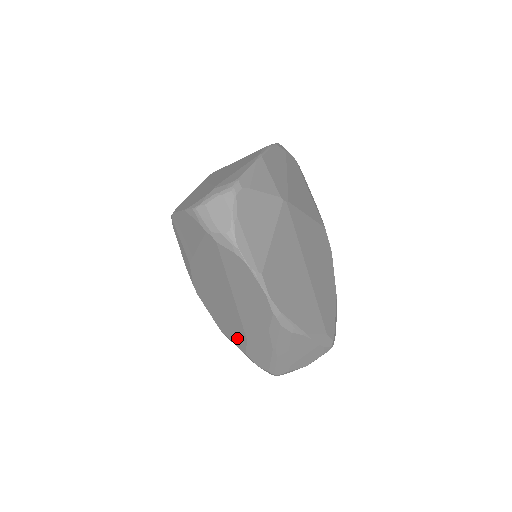
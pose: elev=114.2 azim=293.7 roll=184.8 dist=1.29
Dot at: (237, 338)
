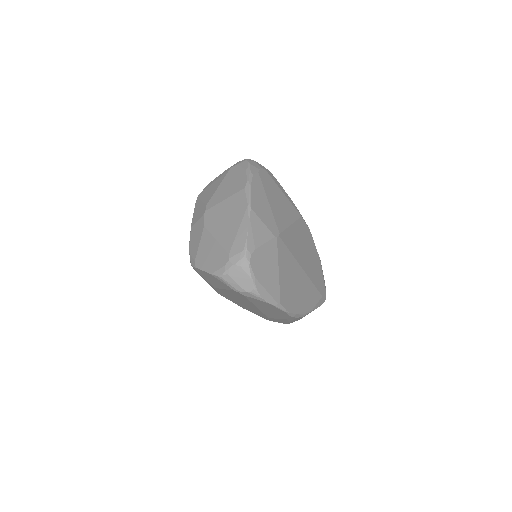
Dot at: occluded
